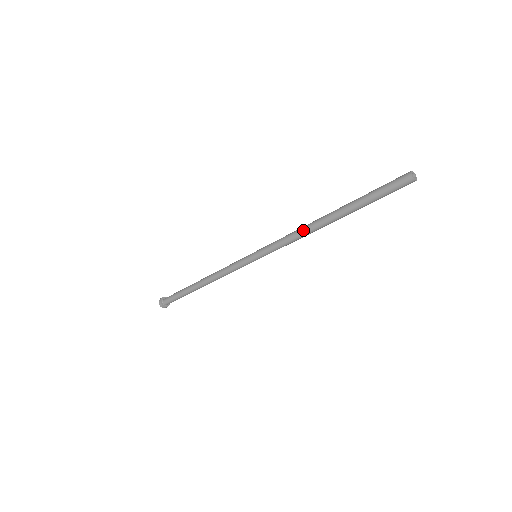
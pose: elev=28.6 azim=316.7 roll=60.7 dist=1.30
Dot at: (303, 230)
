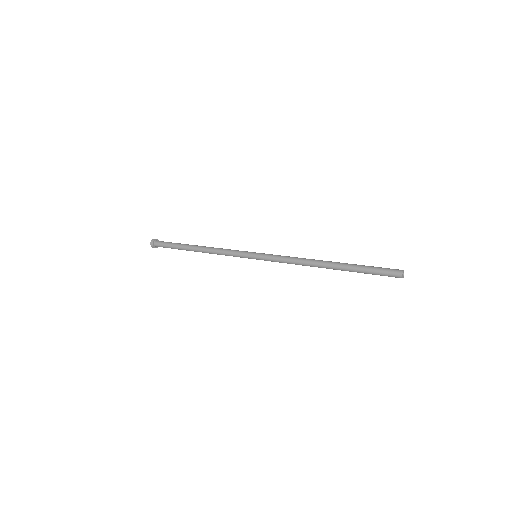
Dot at: (304, 263)
